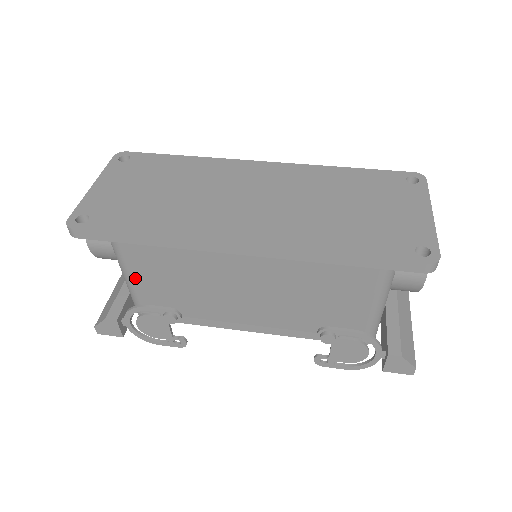
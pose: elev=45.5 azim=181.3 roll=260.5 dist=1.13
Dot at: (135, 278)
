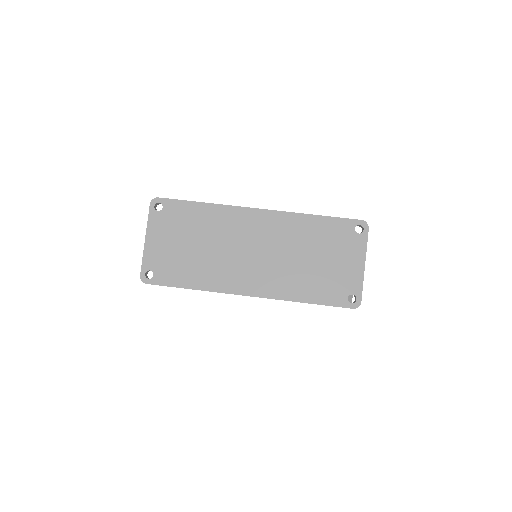
Dot at: occluded
